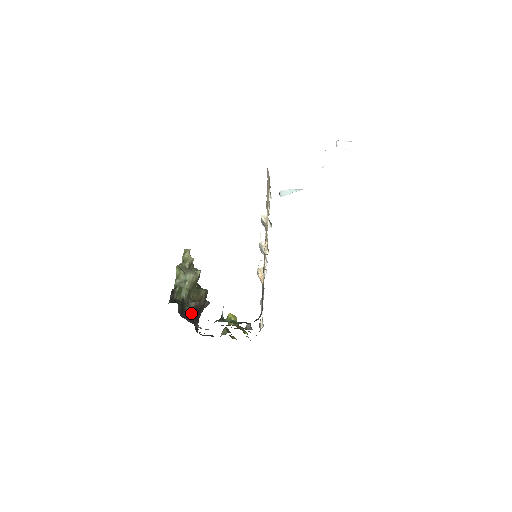
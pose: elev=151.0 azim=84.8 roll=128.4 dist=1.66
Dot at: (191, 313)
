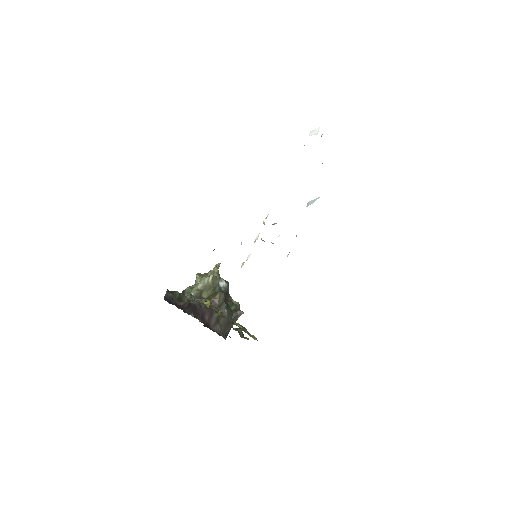
Dot at: (190, 305)
